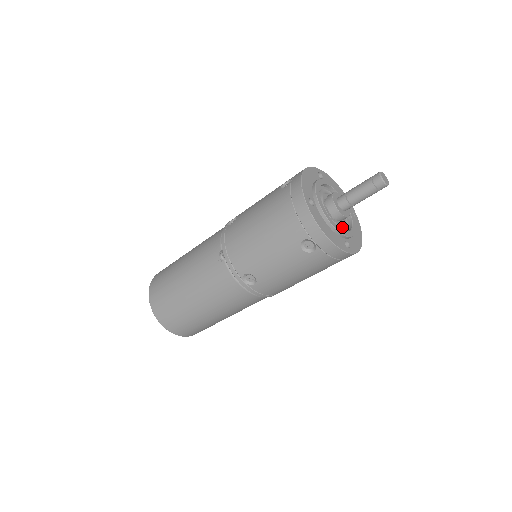
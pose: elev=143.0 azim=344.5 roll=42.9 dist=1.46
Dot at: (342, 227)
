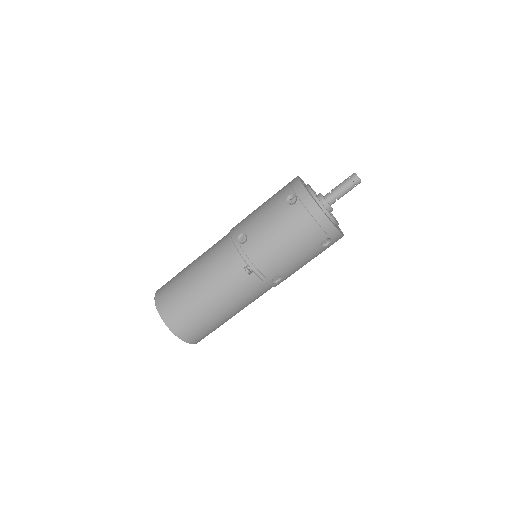
Dot at: occluded
